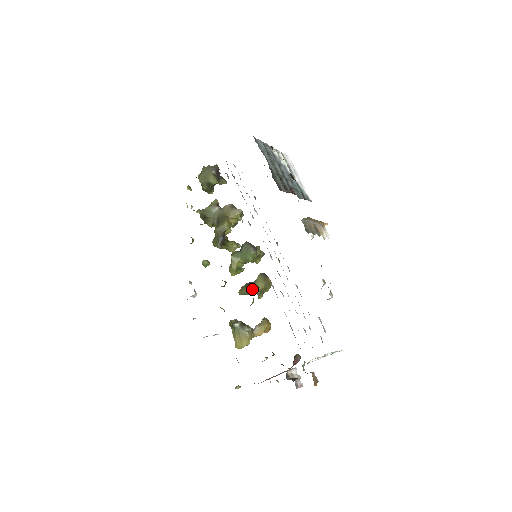
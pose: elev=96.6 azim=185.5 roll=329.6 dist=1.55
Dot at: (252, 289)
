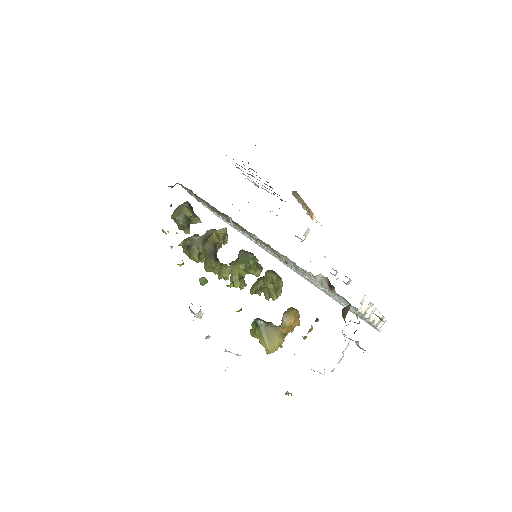
Dot at: (264, 279)
